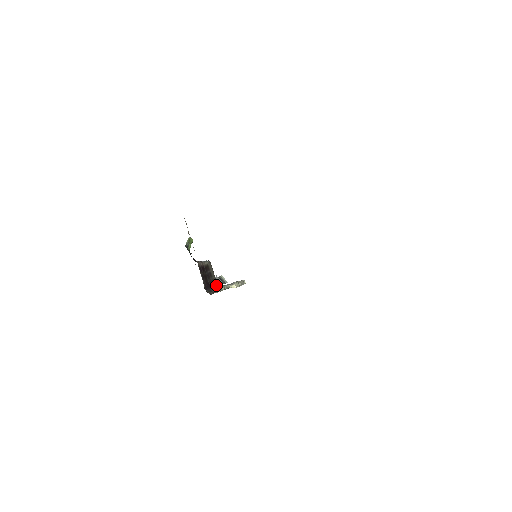
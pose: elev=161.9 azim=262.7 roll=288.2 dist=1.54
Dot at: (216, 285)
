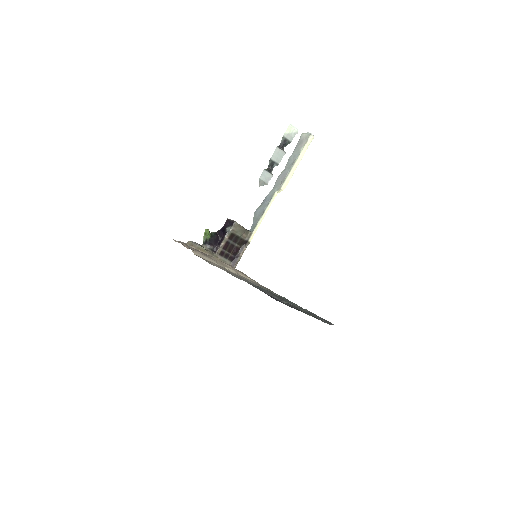
Dot at: (247, 236)
